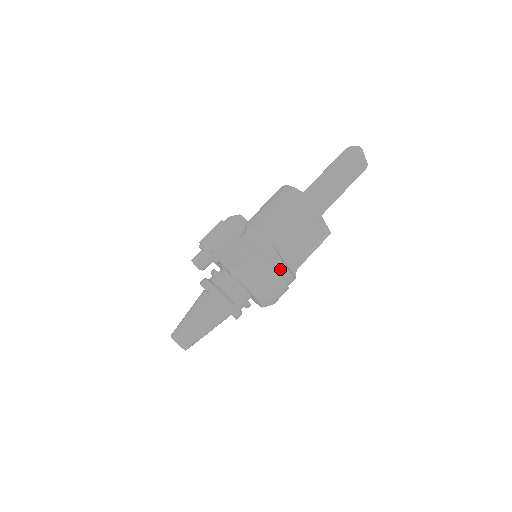
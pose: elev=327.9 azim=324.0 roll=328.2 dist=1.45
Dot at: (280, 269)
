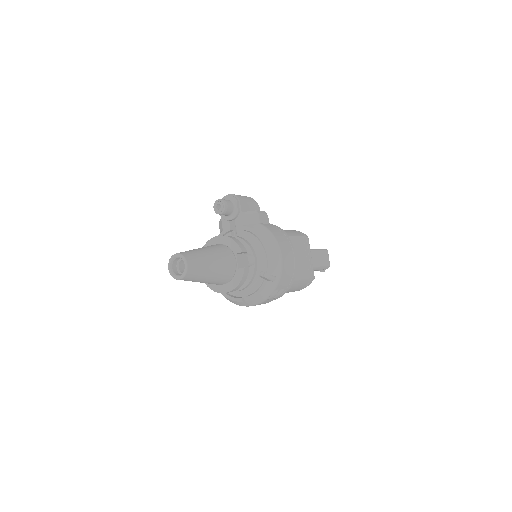
Dot at: (289, 245)
